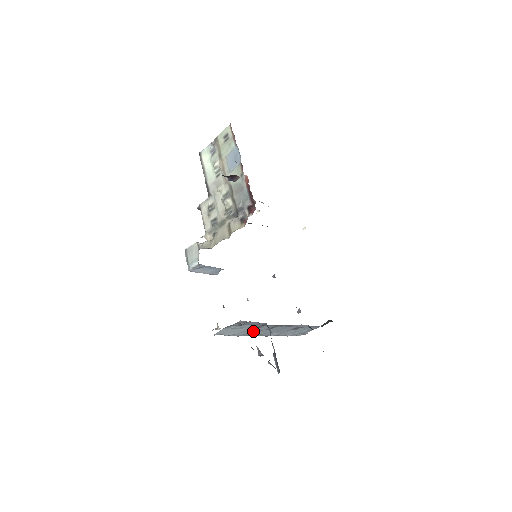
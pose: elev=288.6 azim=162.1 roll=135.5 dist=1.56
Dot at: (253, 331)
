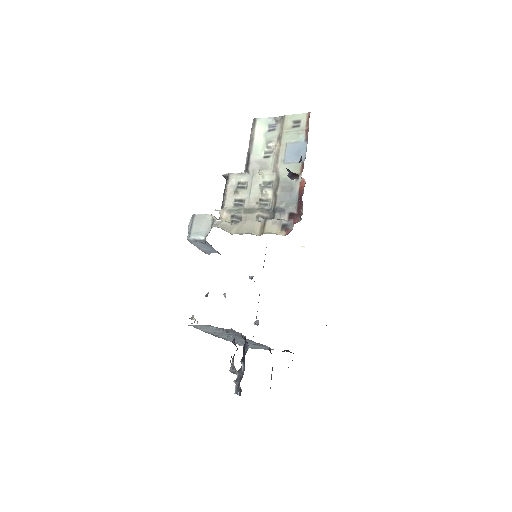
Dot at: (223, 334)
